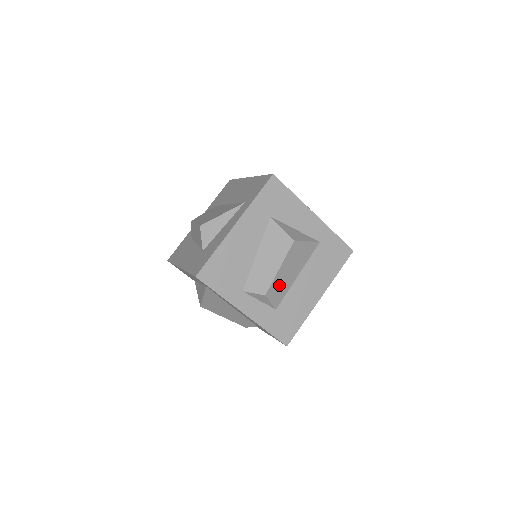
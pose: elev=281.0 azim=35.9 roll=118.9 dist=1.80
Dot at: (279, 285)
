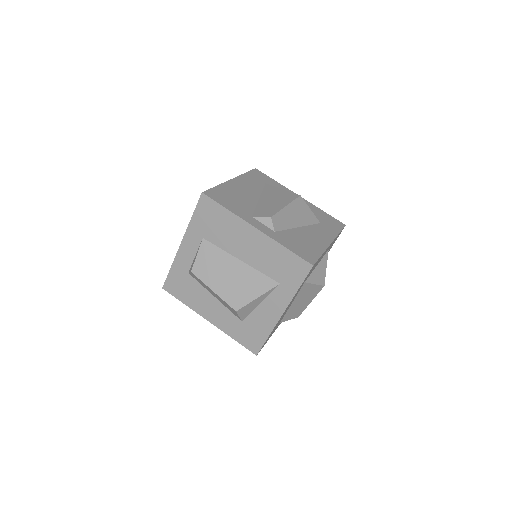
Dot at: occluded
